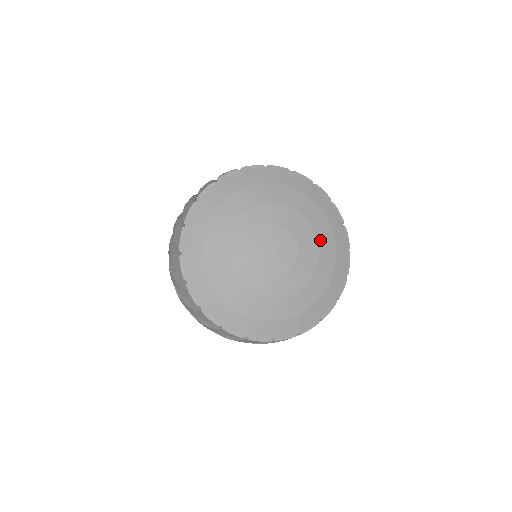
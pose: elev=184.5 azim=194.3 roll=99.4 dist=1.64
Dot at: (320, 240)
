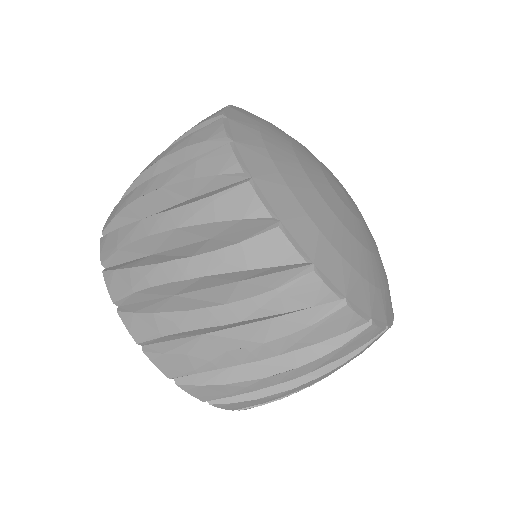
Dot at: (379, 255)
